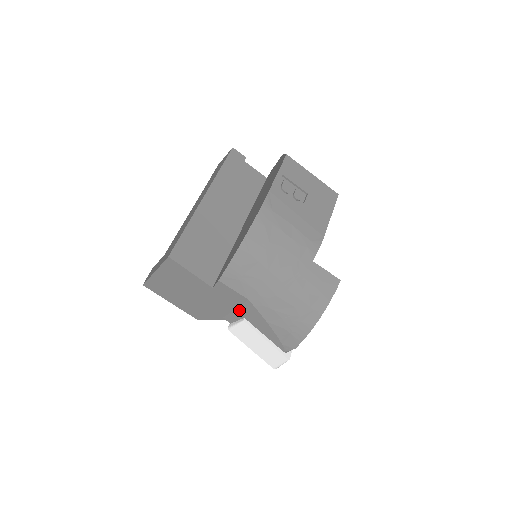
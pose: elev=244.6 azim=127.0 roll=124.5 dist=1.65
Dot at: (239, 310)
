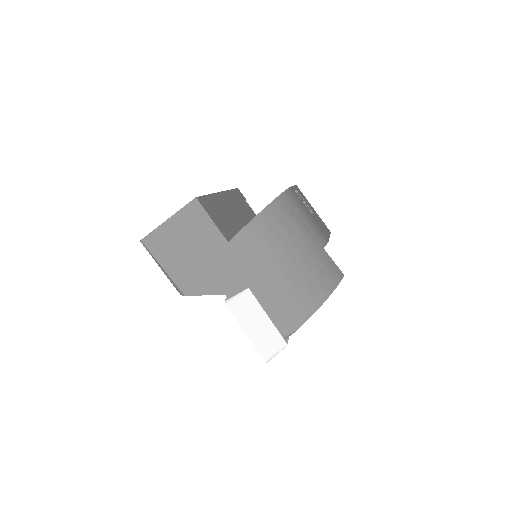
Dot at: (246, 276)
